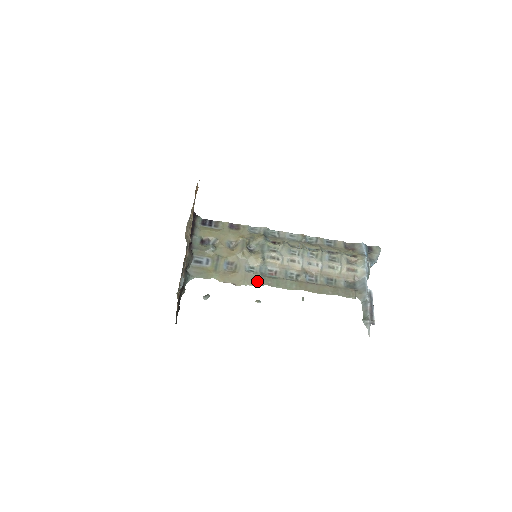
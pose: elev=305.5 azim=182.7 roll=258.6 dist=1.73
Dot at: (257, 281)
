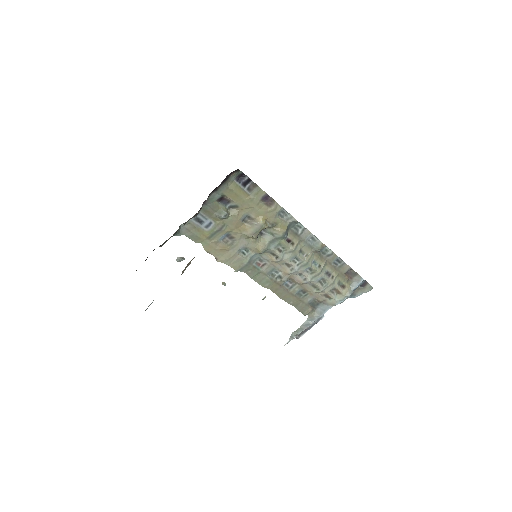
Dot at: (240, 266)
